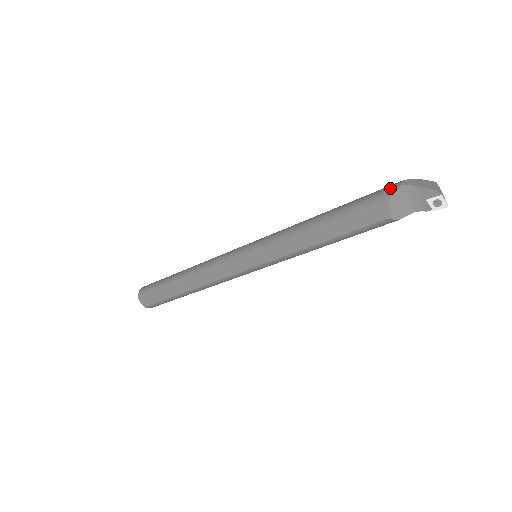
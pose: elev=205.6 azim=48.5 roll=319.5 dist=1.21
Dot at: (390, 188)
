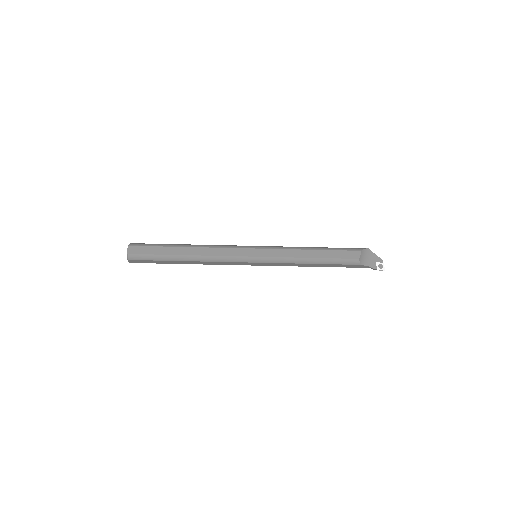
Dot at: (362, 248)
